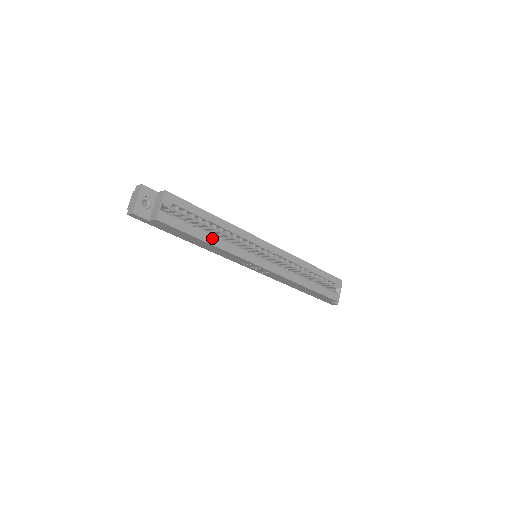
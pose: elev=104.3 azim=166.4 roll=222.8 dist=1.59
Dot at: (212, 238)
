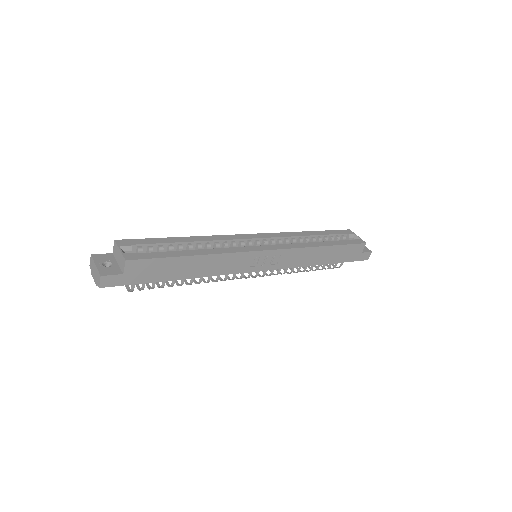
Dot at: (196, 251)
